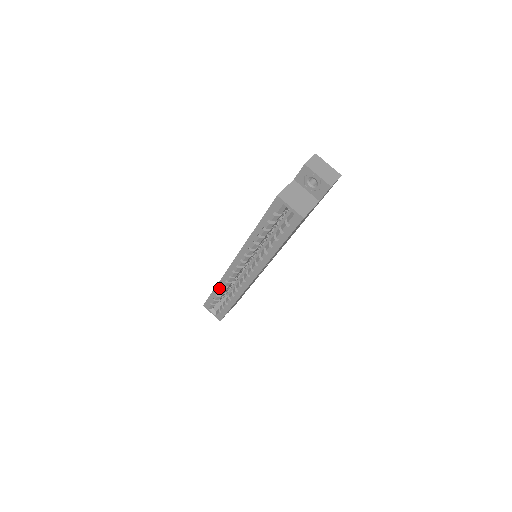
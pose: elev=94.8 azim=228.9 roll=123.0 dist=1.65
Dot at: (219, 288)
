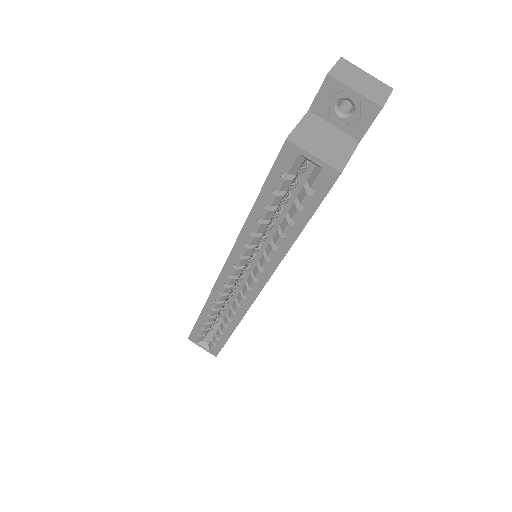
Dot at: (207, 312)
